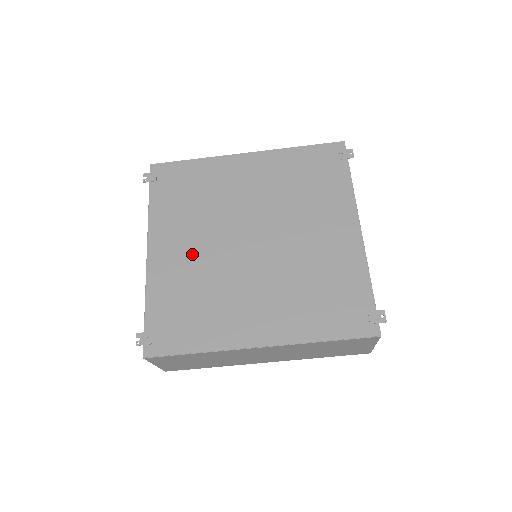
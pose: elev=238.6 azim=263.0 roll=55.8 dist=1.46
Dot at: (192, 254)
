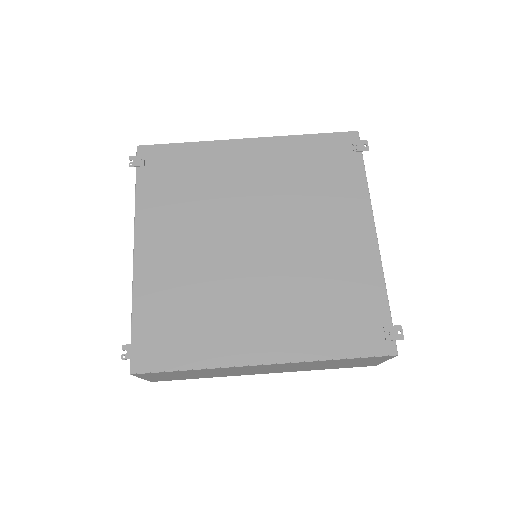
Dot at: (186, 254)
